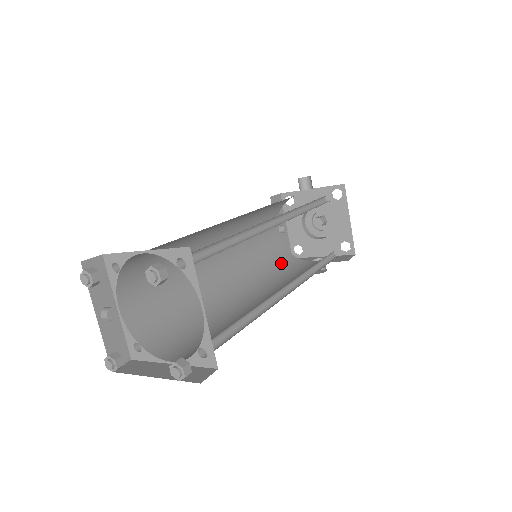
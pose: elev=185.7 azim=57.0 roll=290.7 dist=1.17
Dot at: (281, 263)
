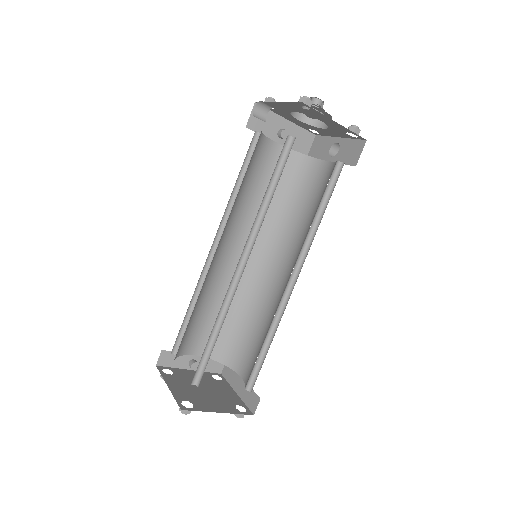
Dot at: (297, 184)
